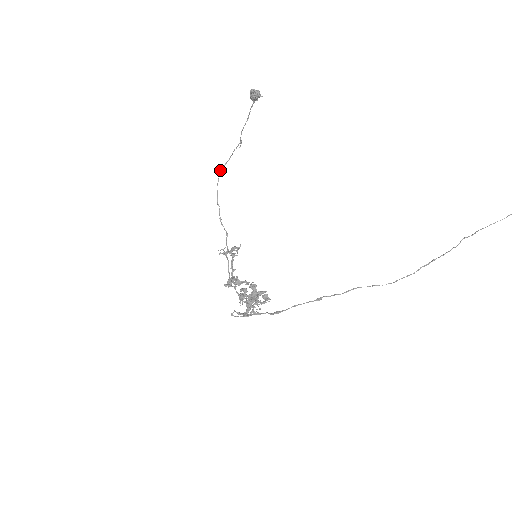
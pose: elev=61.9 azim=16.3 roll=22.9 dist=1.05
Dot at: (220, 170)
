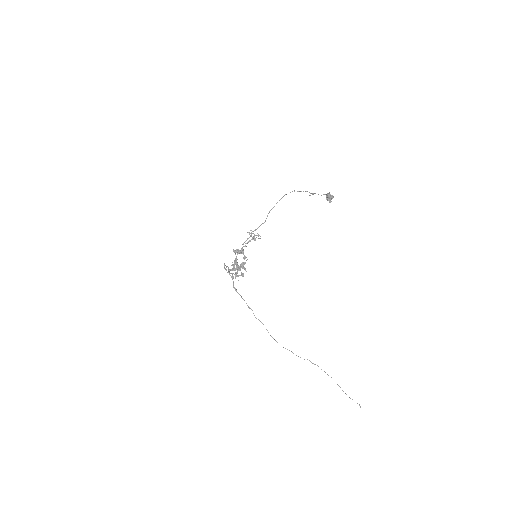
Dot at: occluded
